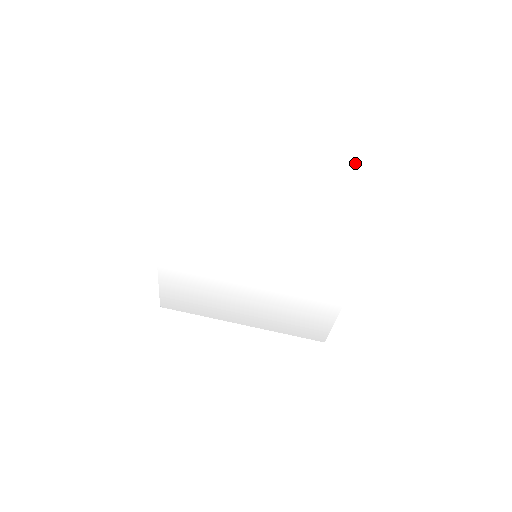
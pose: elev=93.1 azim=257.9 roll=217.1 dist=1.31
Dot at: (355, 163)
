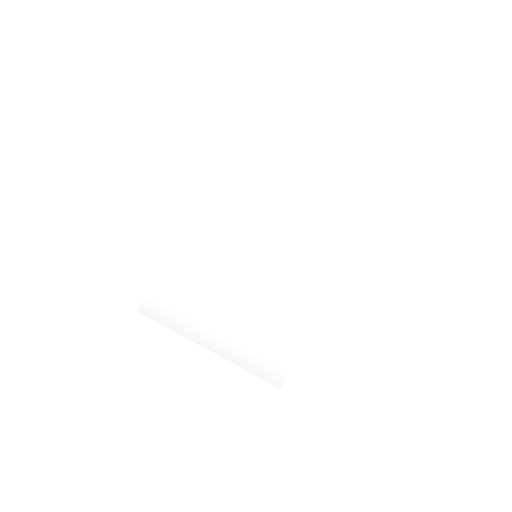
Dot at: (342, 190)
